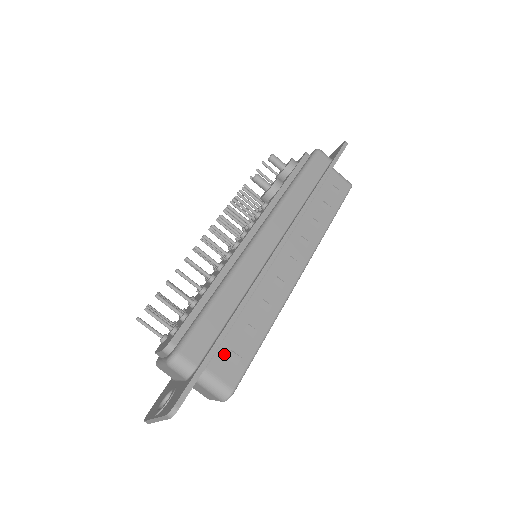
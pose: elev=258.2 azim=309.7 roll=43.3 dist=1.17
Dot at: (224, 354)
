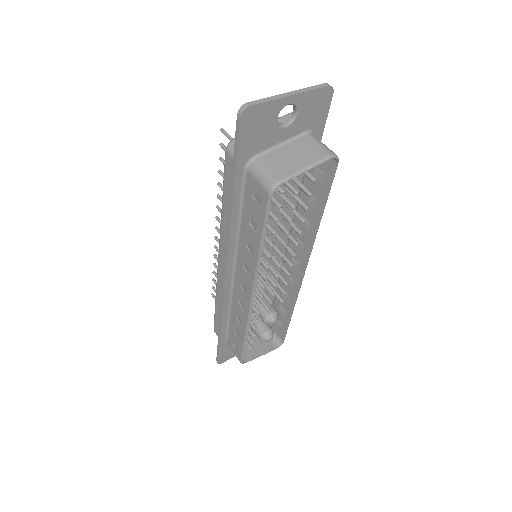
Dot at: occluded
